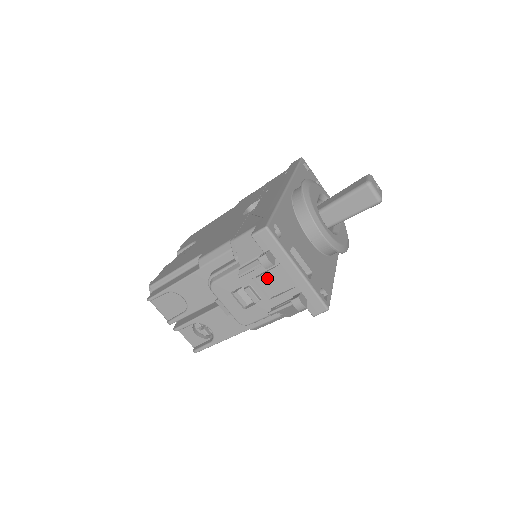
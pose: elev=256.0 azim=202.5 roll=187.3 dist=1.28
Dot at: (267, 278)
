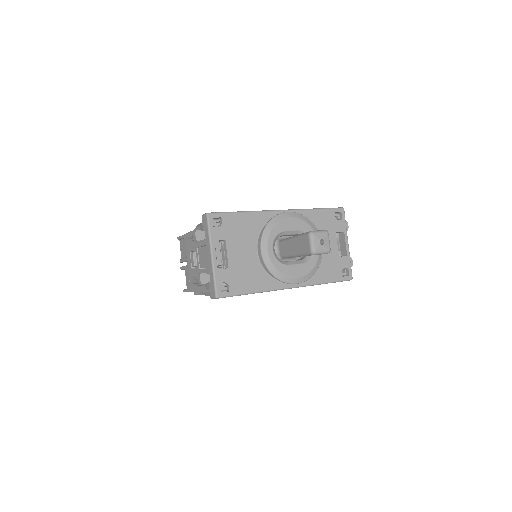
Dot at: (201, 252)
